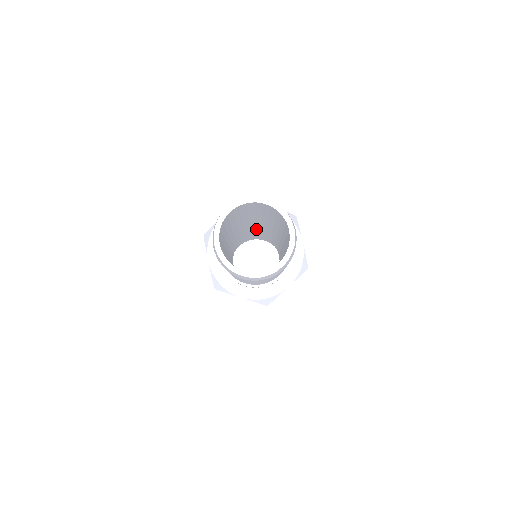
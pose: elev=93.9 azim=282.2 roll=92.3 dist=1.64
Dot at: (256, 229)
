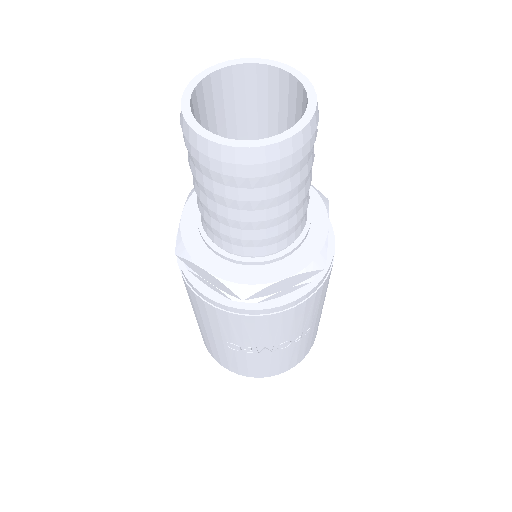
Dot at: occluded
